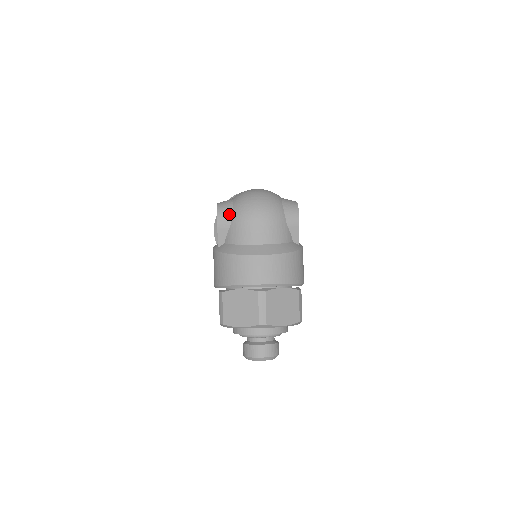
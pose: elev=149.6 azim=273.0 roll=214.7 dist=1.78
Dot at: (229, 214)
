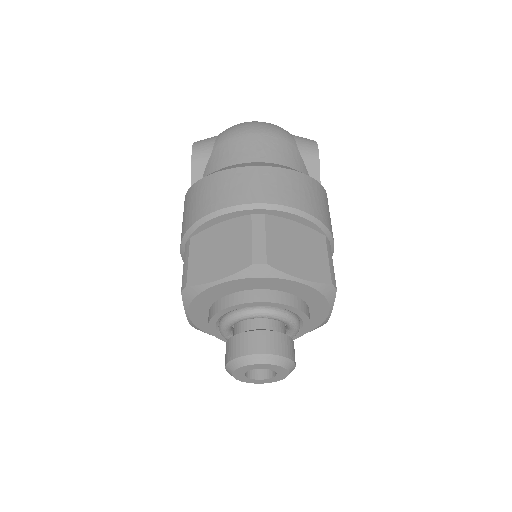
Dot at: (210, 141)
